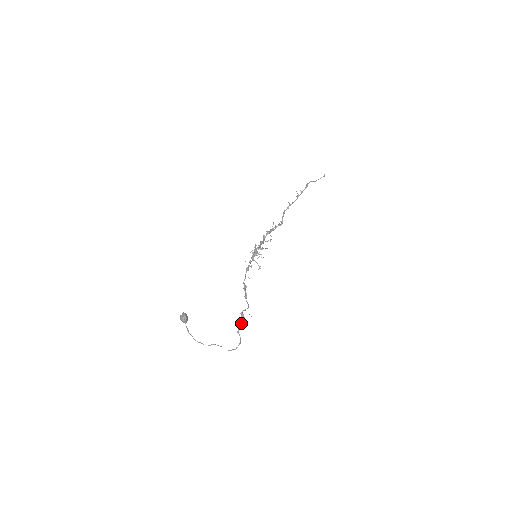
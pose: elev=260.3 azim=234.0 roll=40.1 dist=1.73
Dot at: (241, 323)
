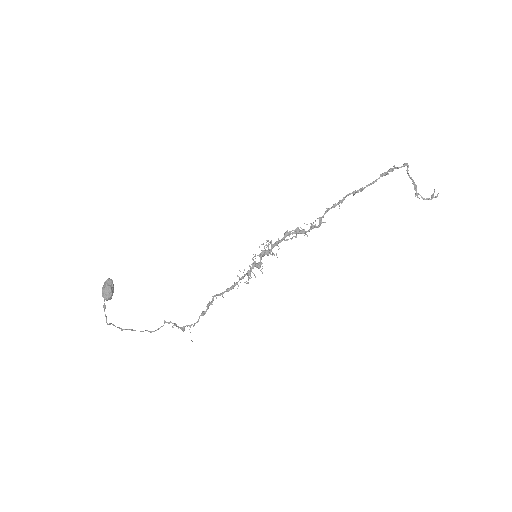
Dot at: (175, 325)
